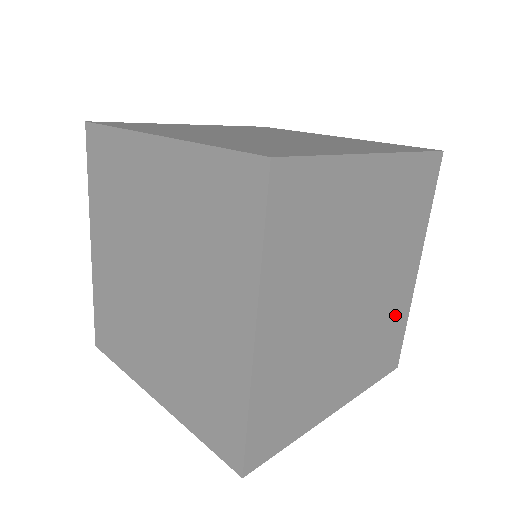
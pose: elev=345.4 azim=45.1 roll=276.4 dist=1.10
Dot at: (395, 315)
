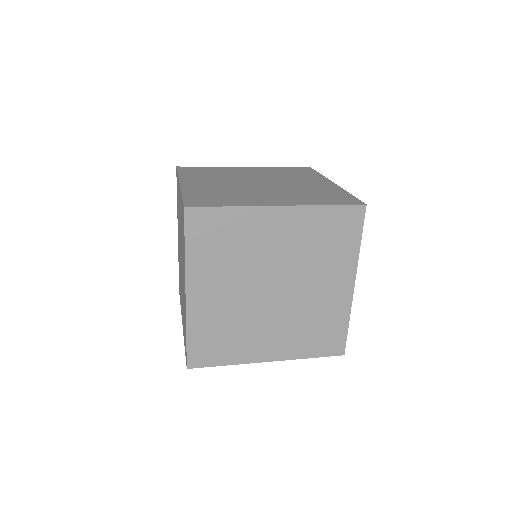
Dot at: occluded
